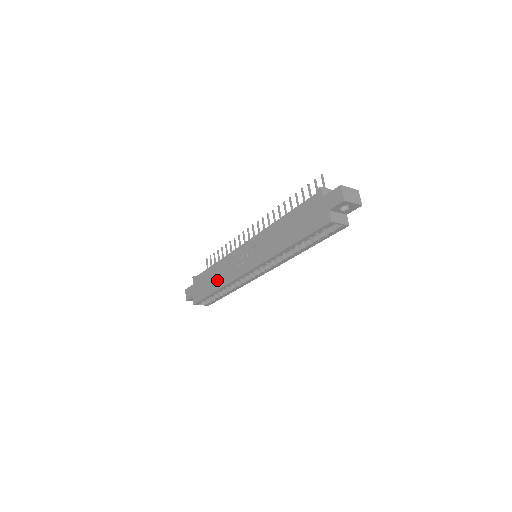
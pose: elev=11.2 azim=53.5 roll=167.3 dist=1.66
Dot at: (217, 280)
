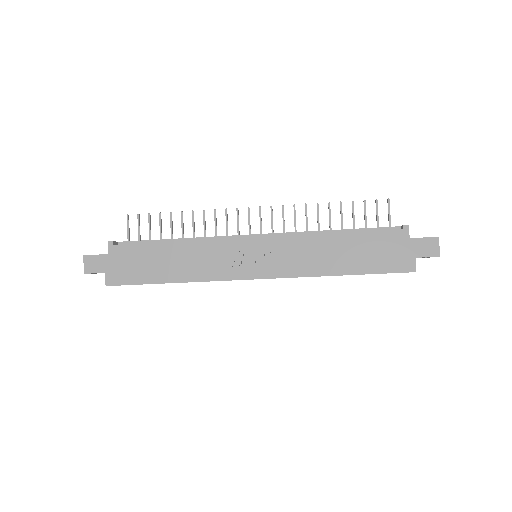
Dot at: (177, 268)
